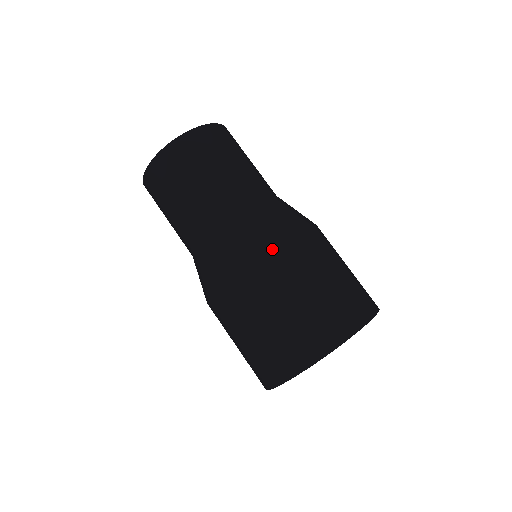
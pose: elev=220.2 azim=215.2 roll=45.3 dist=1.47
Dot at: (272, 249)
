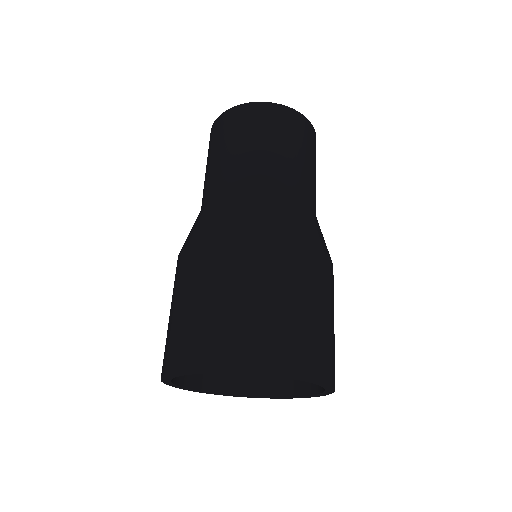
Dot at: (280, 237)
